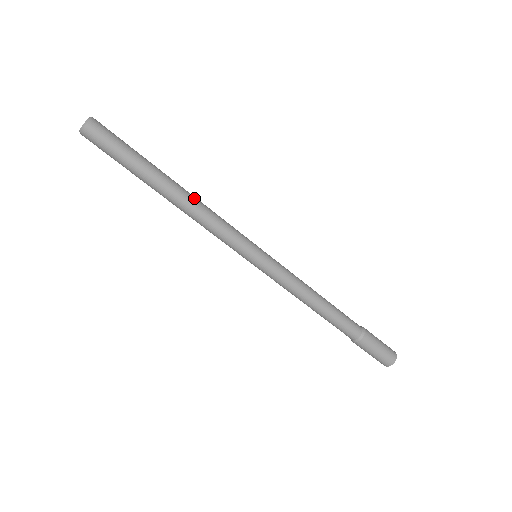
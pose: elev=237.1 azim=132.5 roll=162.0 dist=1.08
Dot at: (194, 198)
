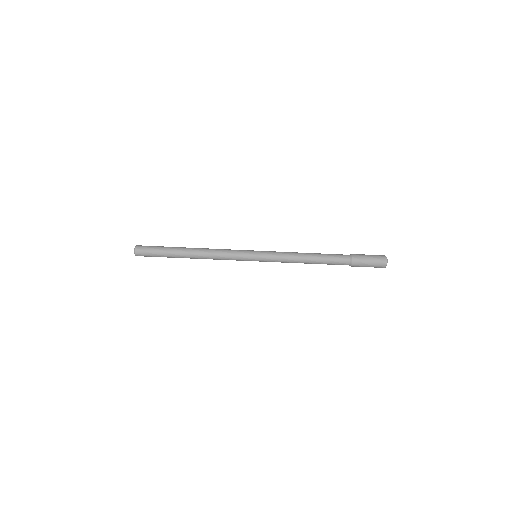
Dot at: (204, 249)
